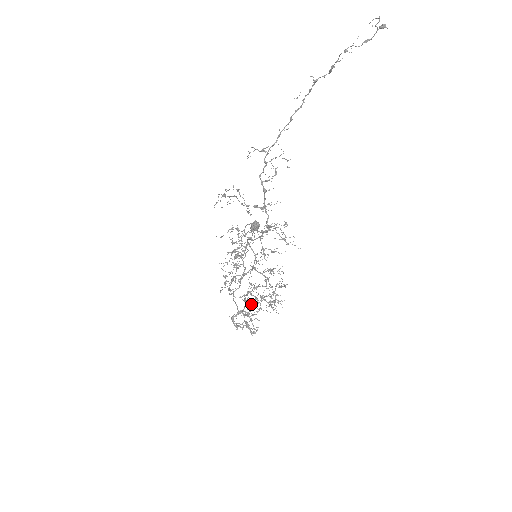
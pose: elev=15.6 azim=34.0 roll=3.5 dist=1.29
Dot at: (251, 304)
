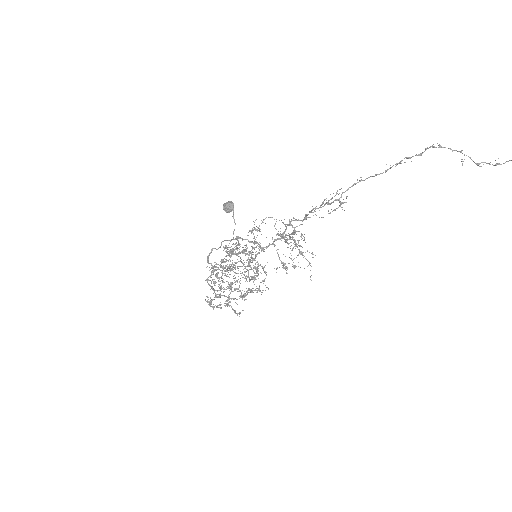
Dot at: (245, 296)
